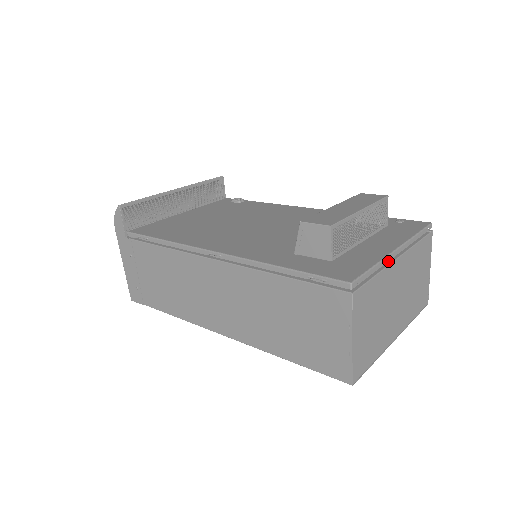
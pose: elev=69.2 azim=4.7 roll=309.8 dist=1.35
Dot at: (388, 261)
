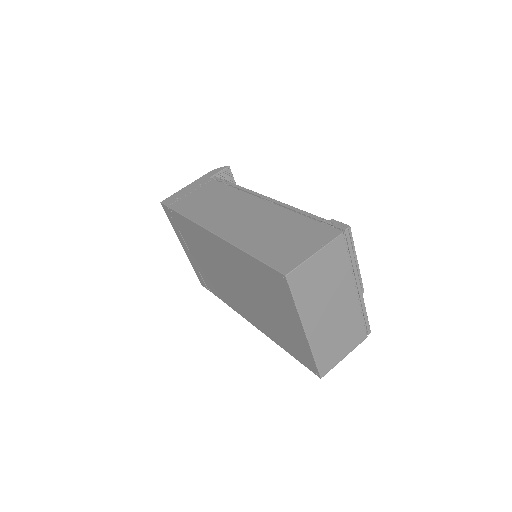
Dot at: (352, 280)
